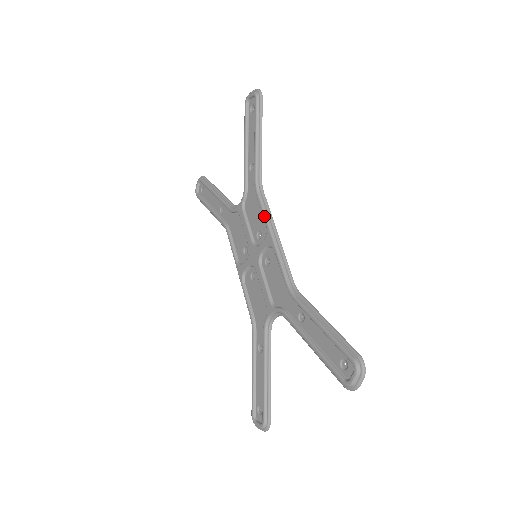
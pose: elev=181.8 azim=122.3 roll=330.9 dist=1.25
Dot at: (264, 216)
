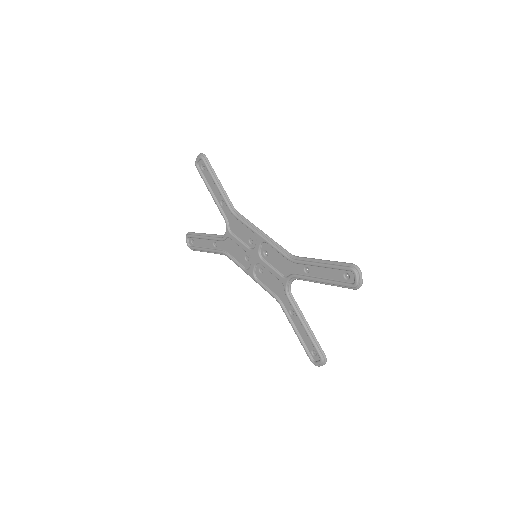
Dot at: (248, 227)
